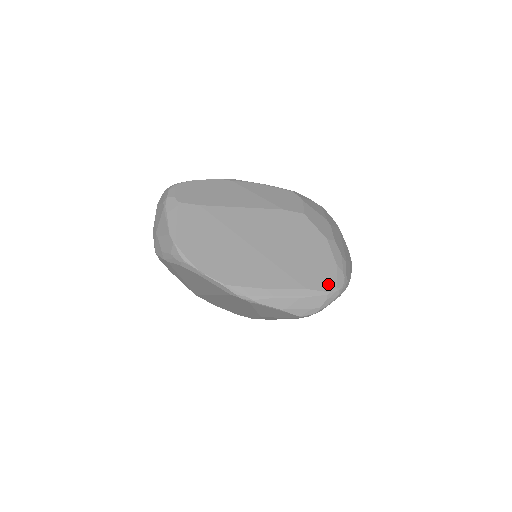
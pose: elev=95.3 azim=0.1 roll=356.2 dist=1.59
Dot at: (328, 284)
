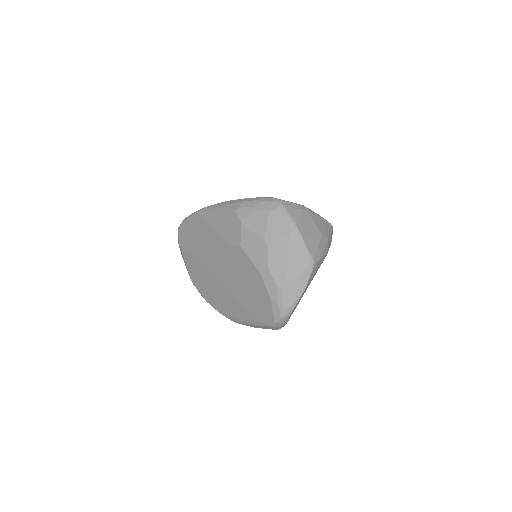
Dot at: (268, 317)
